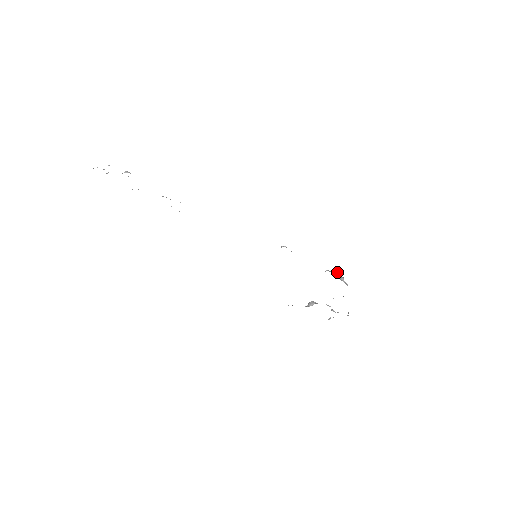
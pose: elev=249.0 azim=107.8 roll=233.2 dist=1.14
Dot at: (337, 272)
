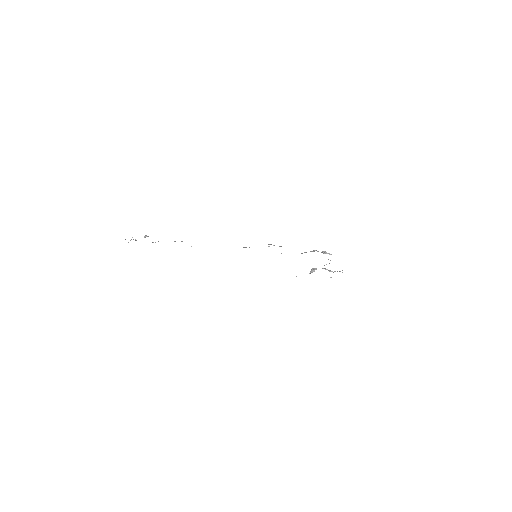
Dot at: (317, 251)
